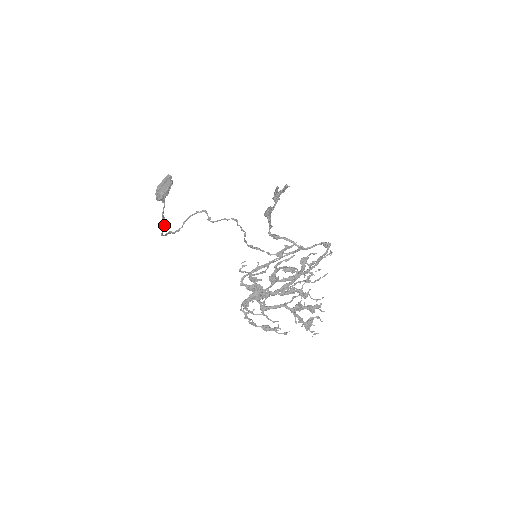
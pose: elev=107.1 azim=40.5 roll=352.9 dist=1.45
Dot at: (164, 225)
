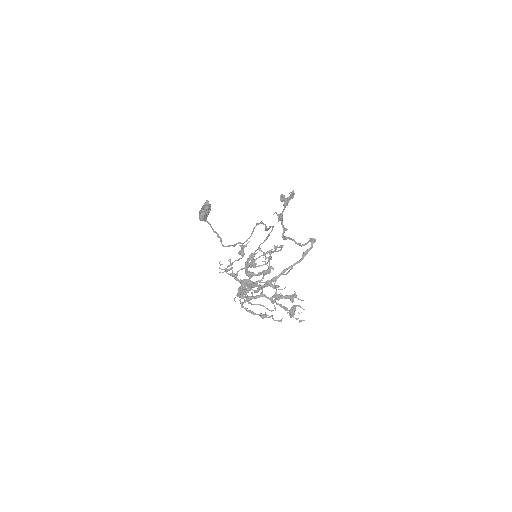
Dot at: (220, 238)
